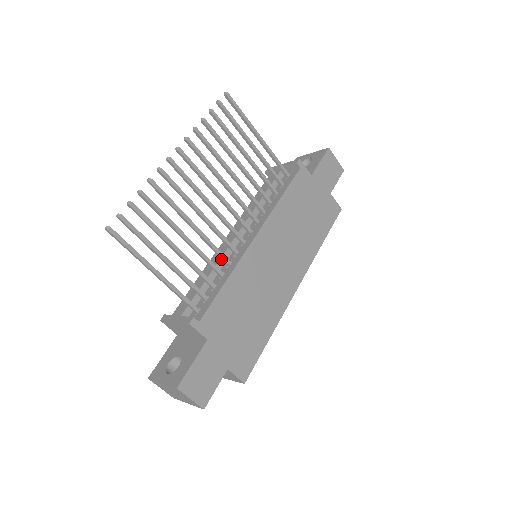
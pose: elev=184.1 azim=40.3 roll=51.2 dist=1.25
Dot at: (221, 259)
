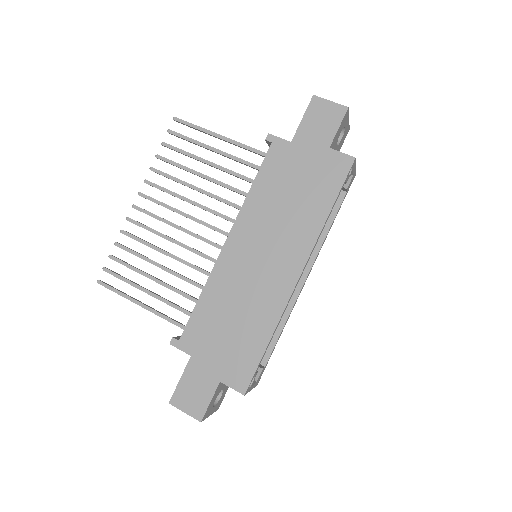
Dot at: occluded
